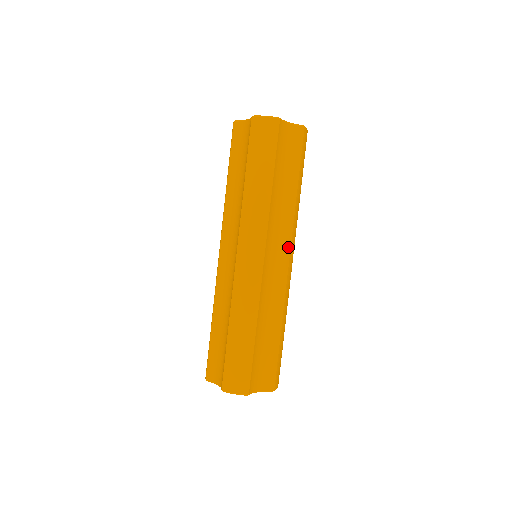
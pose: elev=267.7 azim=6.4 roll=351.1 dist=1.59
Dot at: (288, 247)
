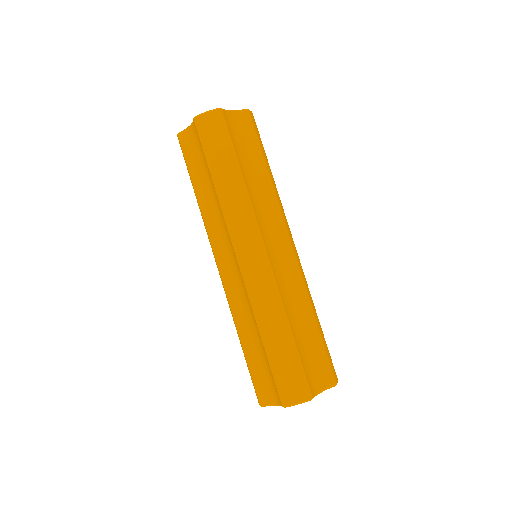
Dot at: (284, 231)
